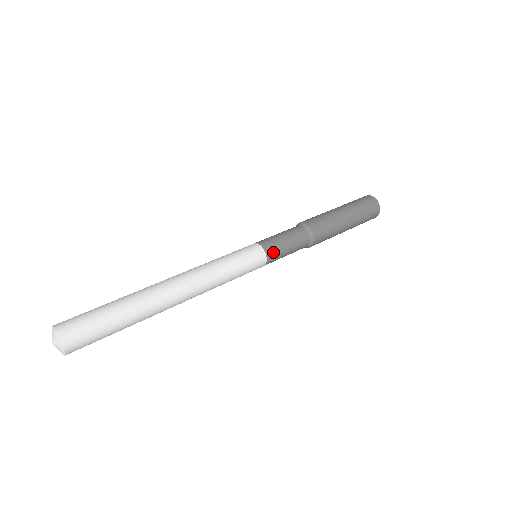
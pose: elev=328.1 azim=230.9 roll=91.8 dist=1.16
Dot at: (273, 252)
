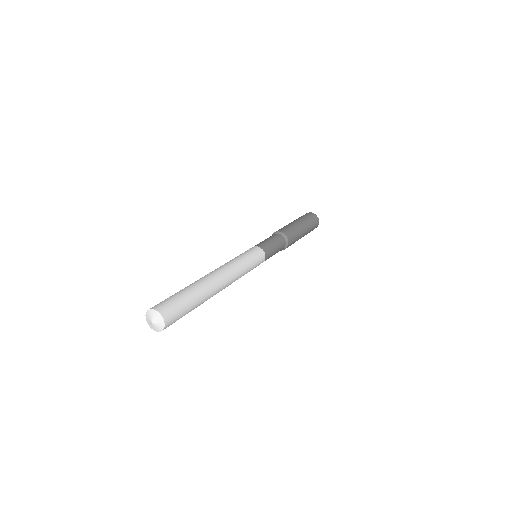
Dot at: (265, 247)
